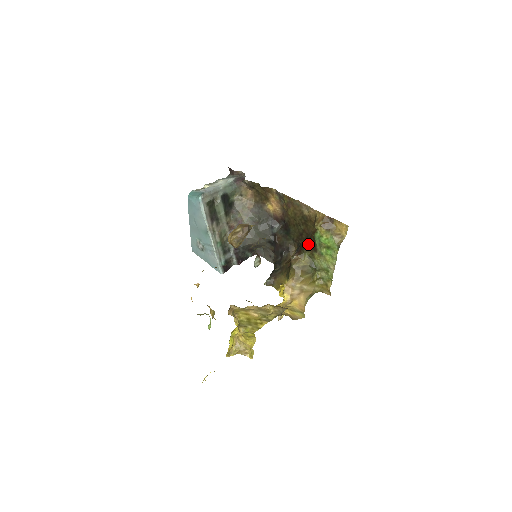
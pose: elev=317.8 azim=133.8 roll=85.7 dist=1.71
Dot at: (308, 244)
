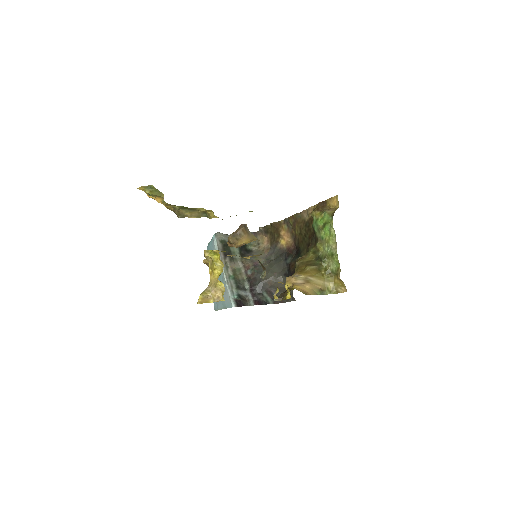
Dot at: (311, 241)
